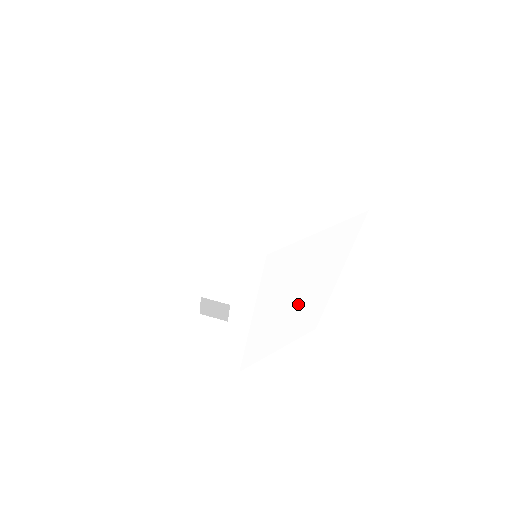
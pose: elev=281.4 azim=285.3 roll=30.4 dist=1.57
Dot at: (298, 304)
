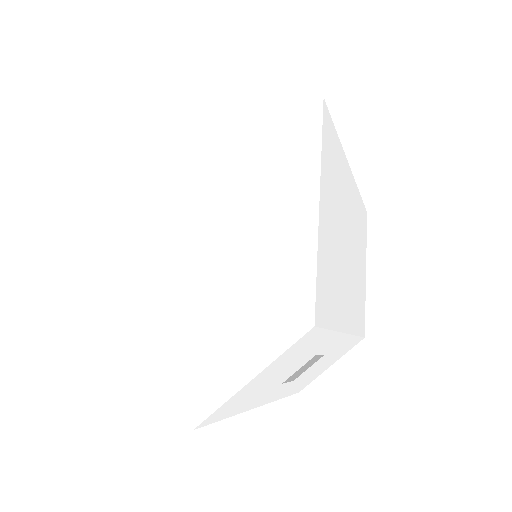
Dot at: (351, 247)
